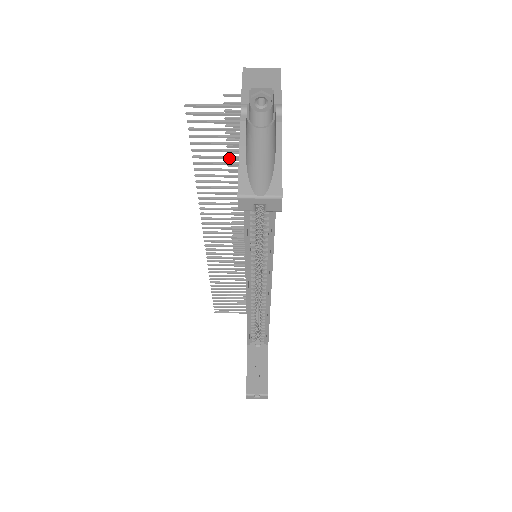
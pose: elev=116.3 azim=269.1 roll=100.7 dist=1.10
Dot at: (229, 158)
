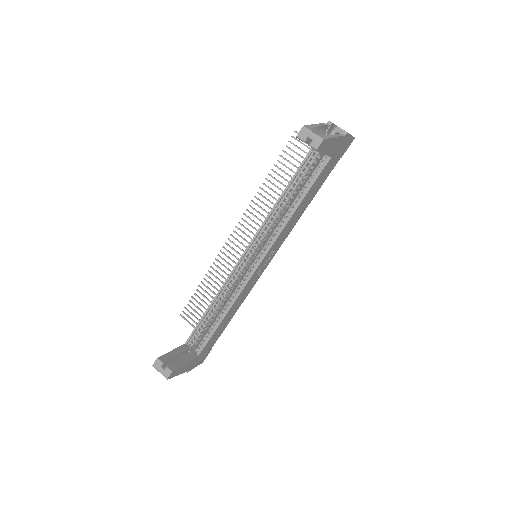
Dot at: occluded
